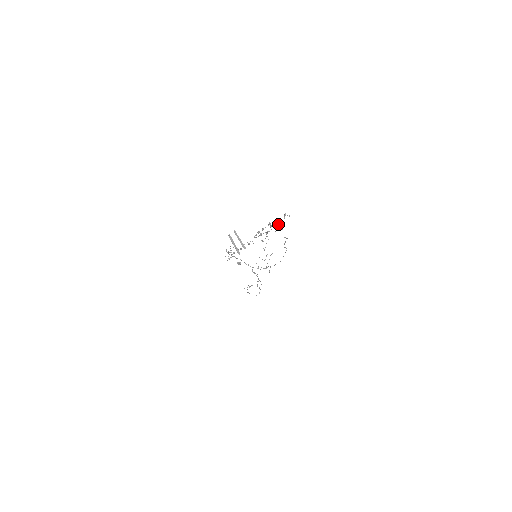
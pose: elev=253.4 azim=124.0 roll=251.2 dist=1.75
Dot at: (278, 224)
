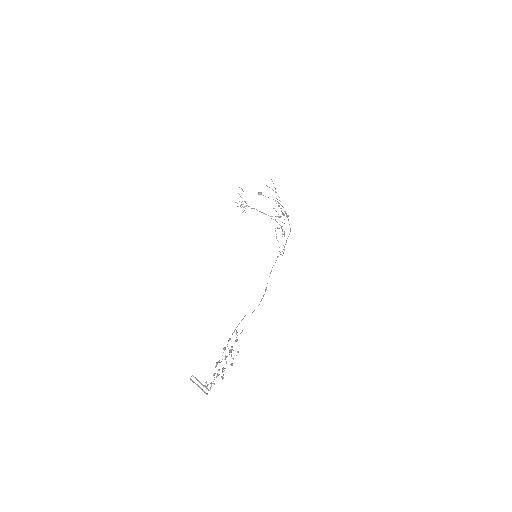
Dot at: (231, 356)
